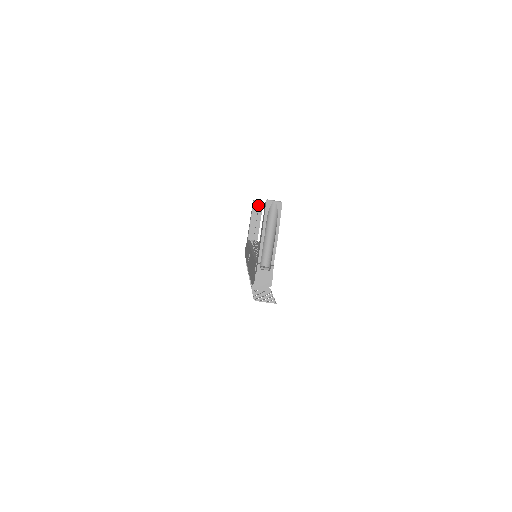
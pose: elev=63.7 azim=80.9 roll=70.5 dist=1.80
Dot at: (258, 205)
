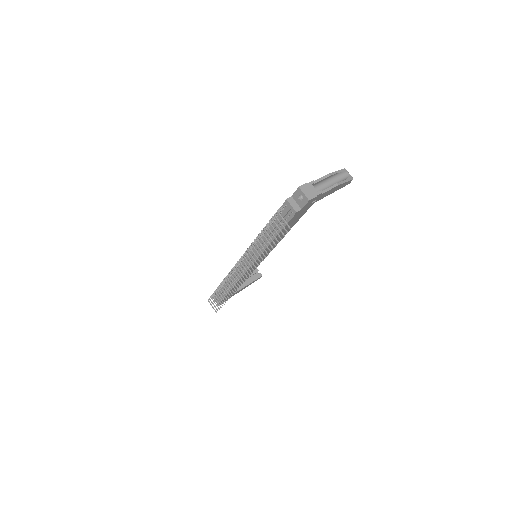
Dot at: (256, 275)
